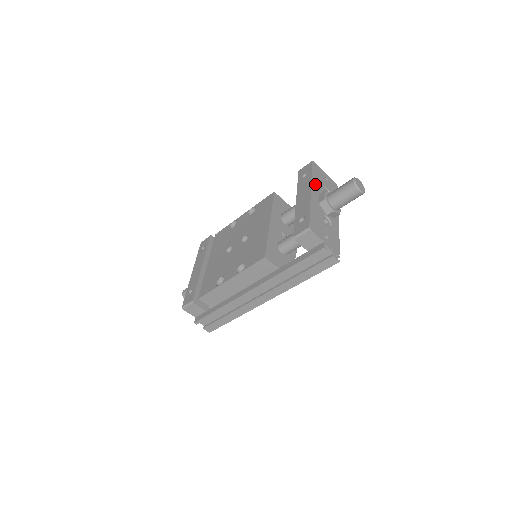
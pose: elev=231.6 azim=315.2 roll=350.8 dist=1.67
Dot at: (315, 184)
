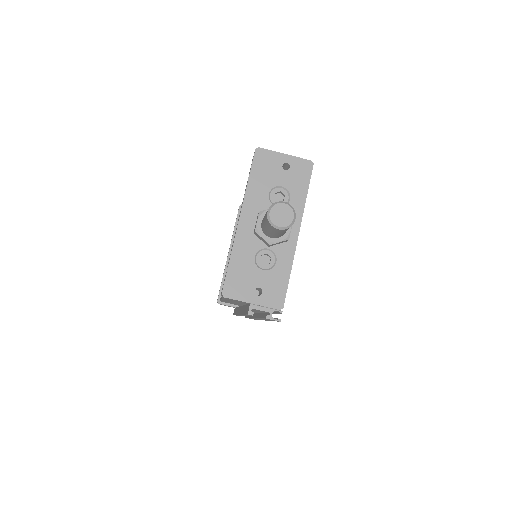
Dot at: (252, 197)
